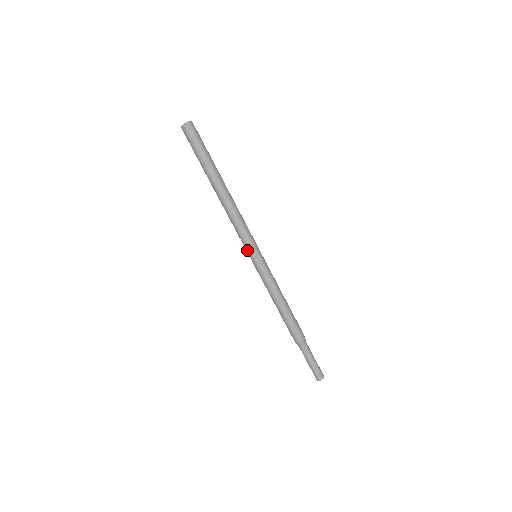
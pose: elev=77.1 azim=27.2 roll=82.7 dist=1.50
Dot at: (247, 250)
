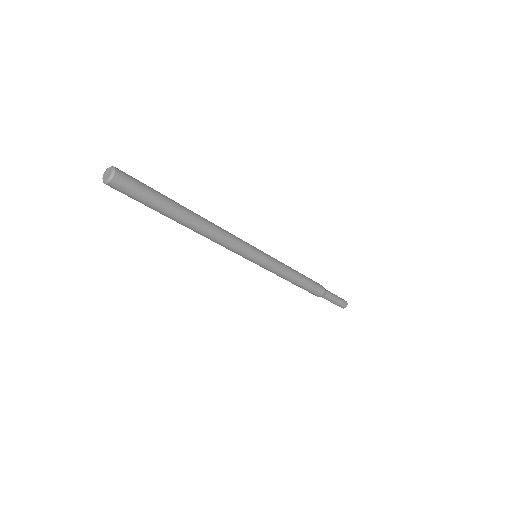
Dot at: occluded
